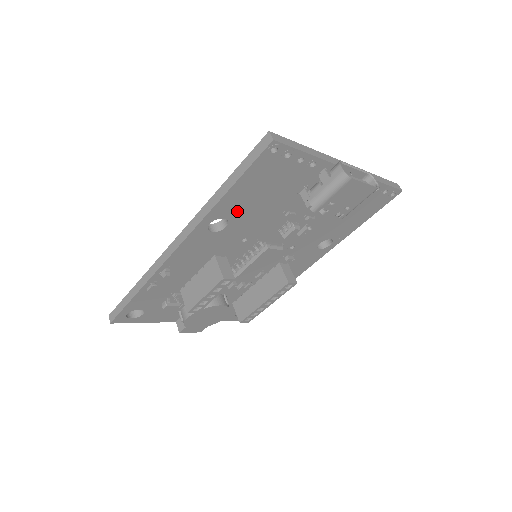
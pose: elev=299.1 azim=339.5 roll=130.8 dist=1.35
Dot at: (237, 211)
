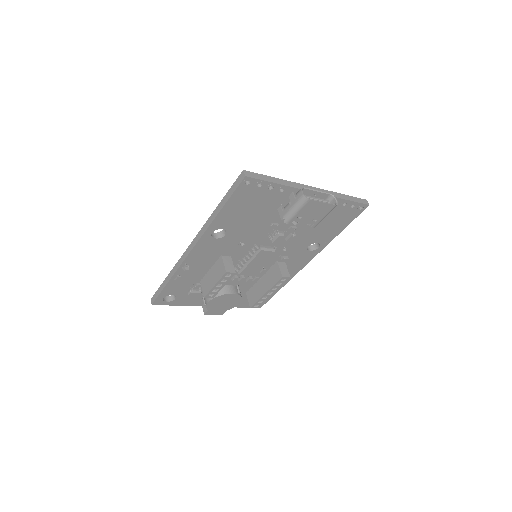
Dot at: (231, 224)
